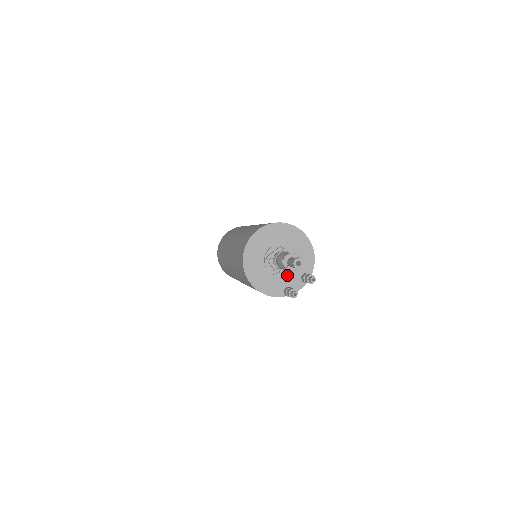
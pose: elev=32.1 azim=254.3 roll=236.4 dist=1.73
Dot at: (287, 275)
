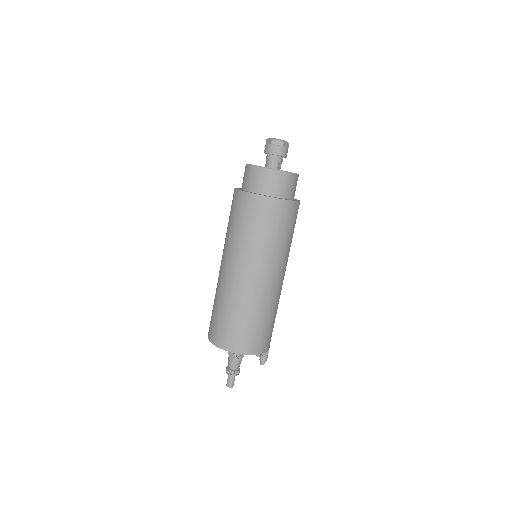
Dot at: occluded
